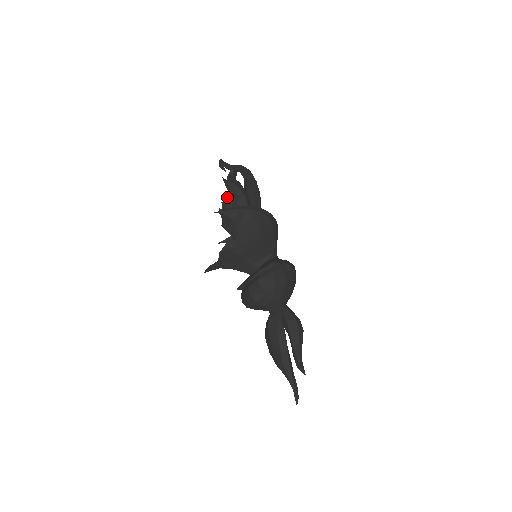
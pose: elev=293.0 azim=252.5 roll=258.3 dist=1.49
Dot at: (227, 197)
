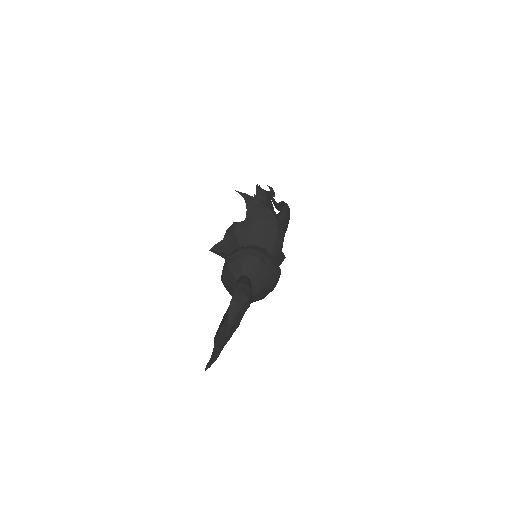
Dot at: occluded
